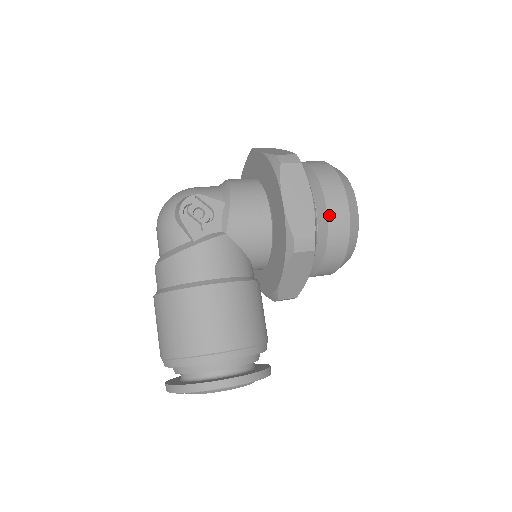
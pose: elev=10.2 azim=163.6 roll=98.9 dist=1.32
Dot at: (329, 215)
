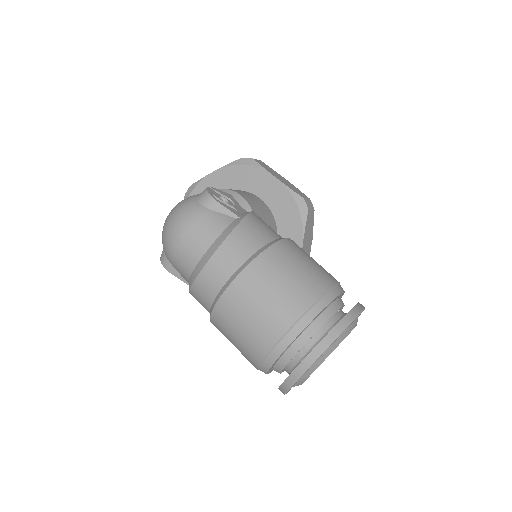
Dot at: occluded
